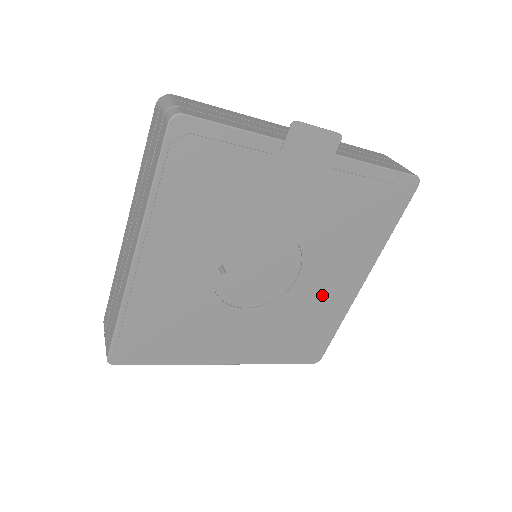
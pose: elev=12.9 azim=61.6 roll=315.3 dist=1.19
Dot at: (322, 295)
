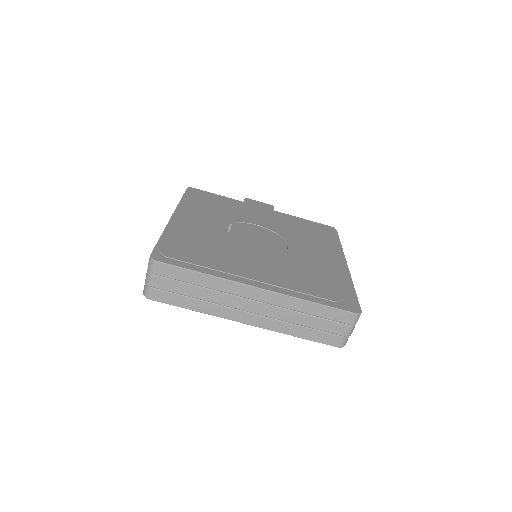
Dot at: (317, 262)
